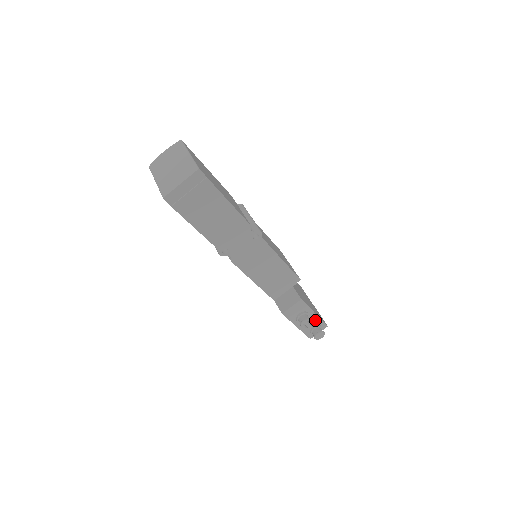
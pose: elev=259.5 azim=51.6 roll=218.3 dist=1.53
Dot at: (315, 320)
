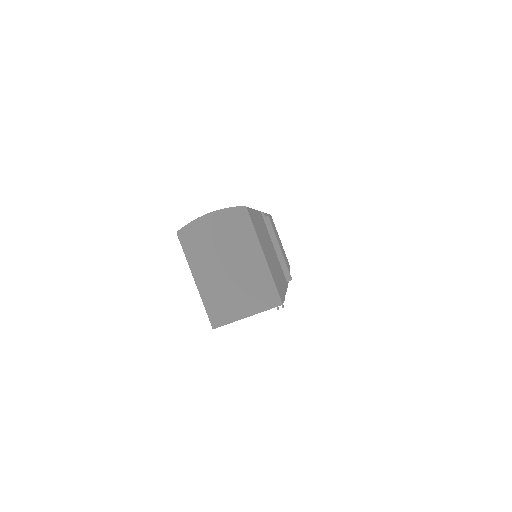
Dot at: occluded
